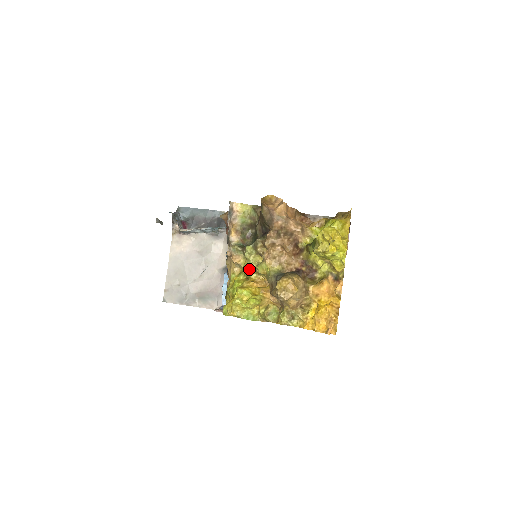
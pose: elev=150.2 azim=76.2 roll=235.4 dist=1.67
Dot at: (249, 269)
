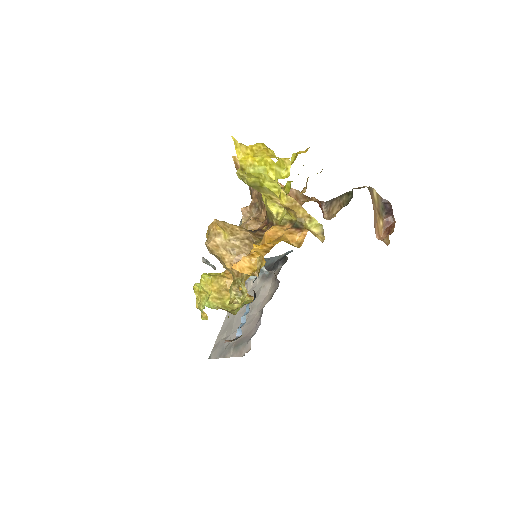
Dot at: occluded
